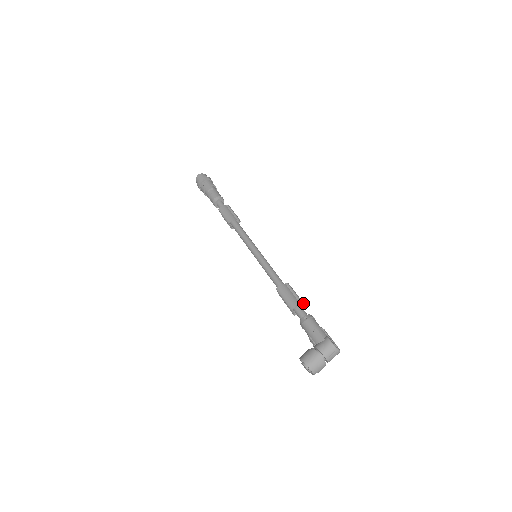
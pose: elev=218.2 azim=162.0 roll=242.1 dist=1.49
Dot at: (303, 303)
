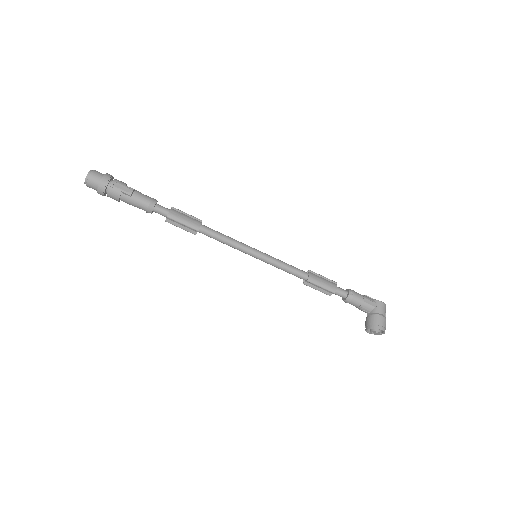
Dot at: (336, 282)
